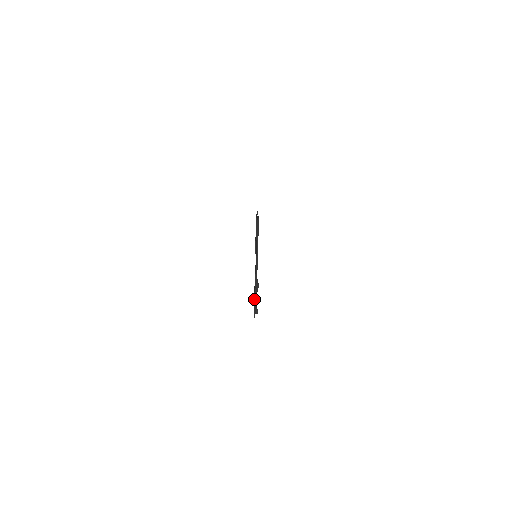
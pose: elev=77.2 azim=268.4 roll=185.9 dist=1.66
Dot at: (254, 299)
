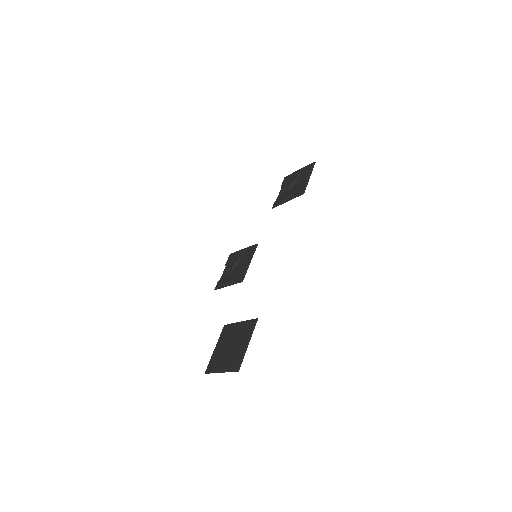
Dot at: (225, 283)
